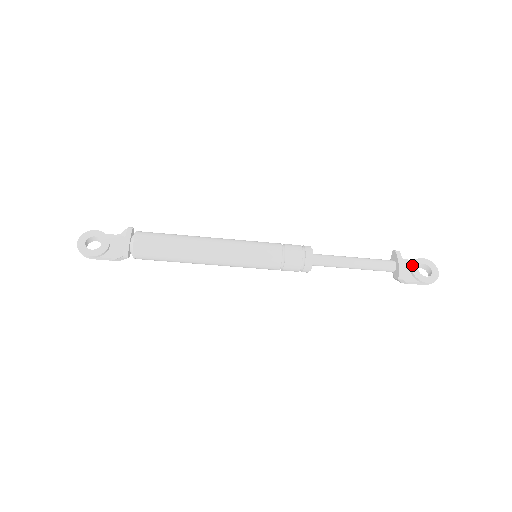
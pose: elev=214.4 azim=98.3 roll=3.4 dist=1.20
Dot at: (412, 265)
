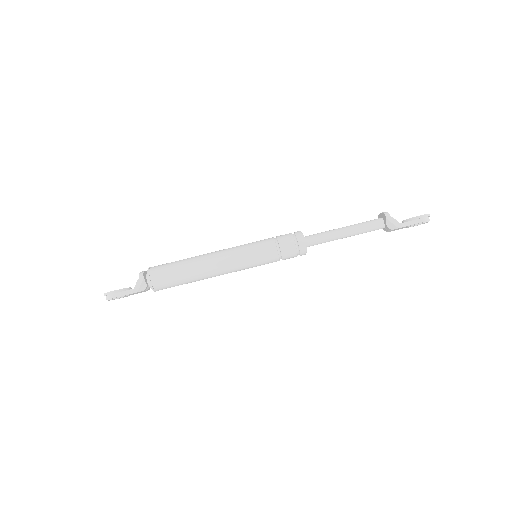
Dot at: (402, 221)
